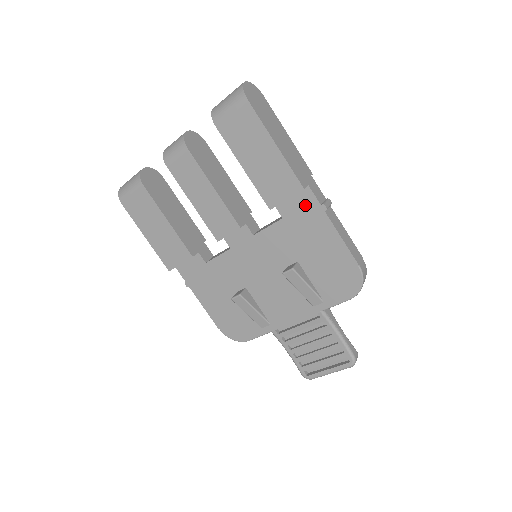
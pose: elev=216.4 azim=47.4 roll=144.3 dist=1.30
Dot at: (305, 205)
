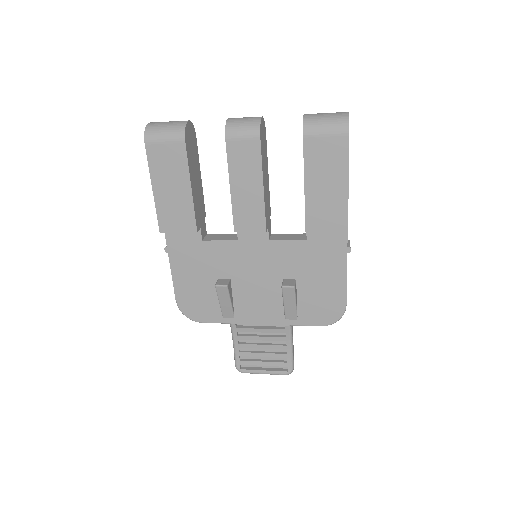
Dot at: (334, 240)
